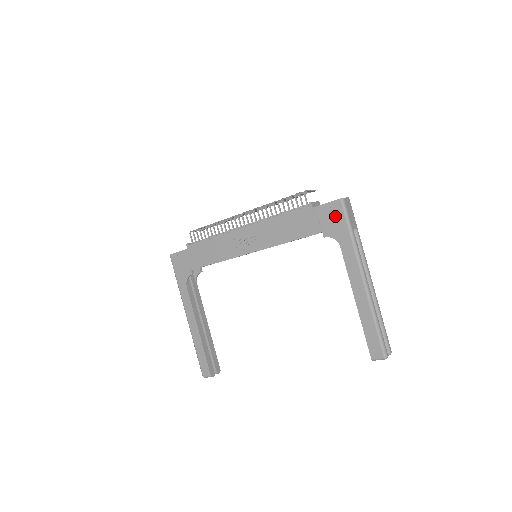
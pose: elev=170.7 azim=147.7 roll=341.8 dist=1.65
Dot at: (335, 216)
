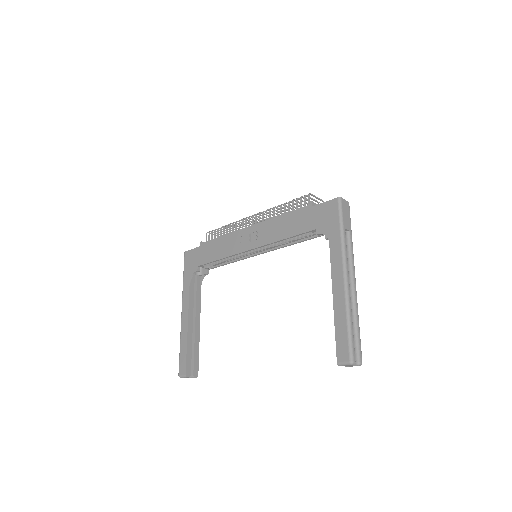
Dot at: (330, 214)
